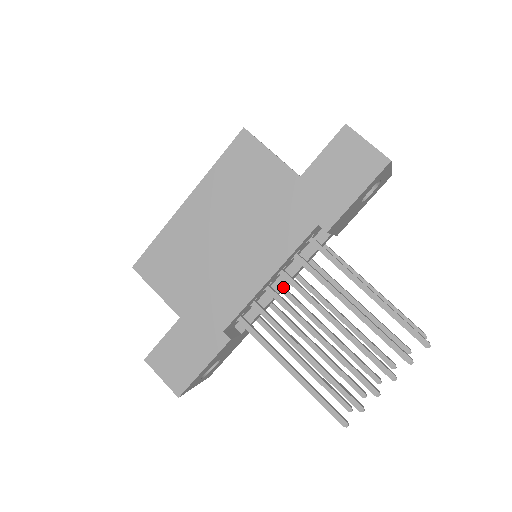
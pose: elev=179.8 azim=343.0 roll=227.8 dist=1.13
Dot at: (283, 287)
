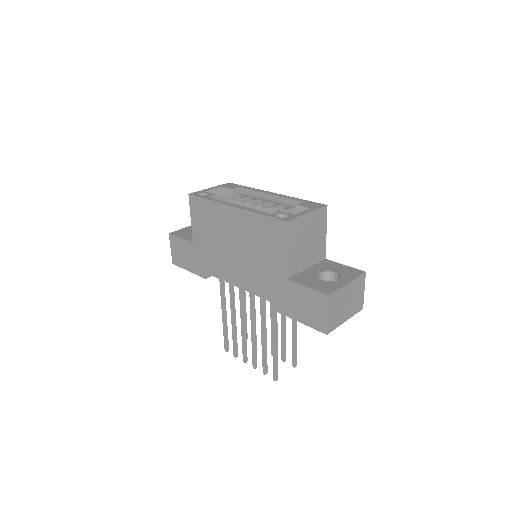
Dot at: occluded
